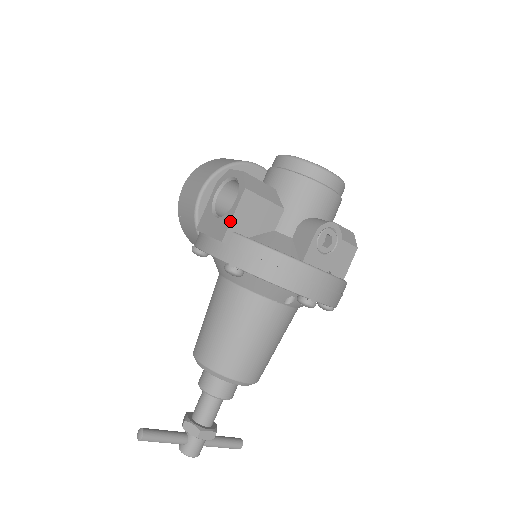
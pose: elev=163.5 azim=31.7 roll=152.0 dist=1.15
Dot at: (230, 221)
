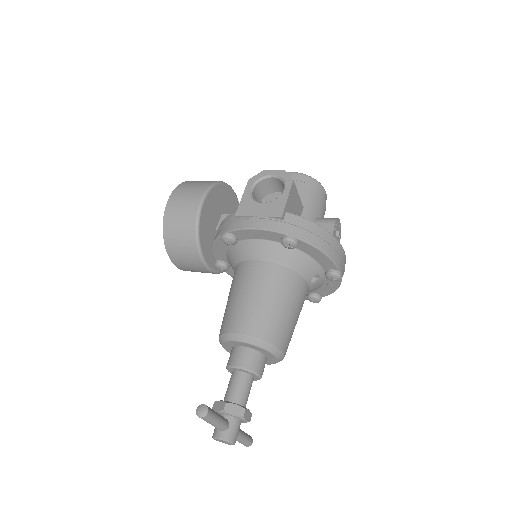
Dot at: (286, 202)
